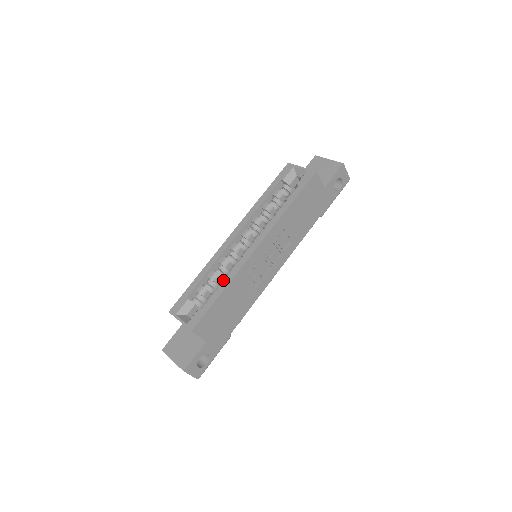
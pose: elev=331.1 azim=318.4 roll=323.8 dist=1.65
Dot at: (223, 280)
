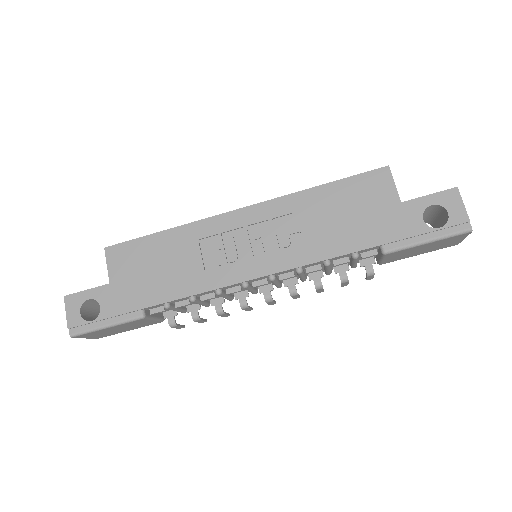
Dot at: occluded
